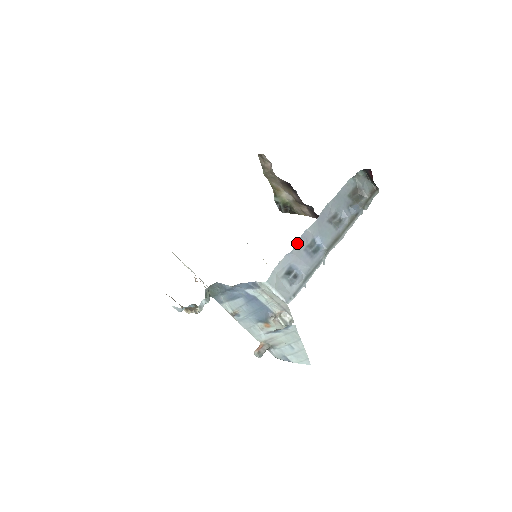
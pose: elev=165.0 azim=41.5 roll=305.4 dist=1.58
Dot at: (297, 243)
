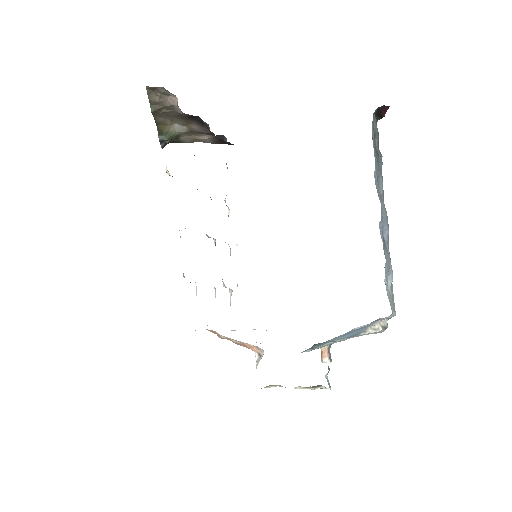
Dot at: (383, 246)
